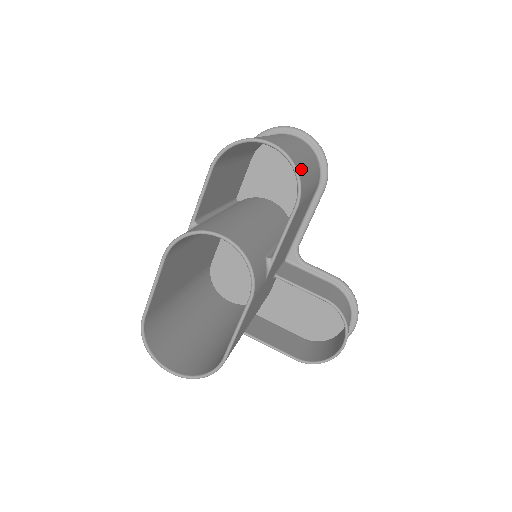
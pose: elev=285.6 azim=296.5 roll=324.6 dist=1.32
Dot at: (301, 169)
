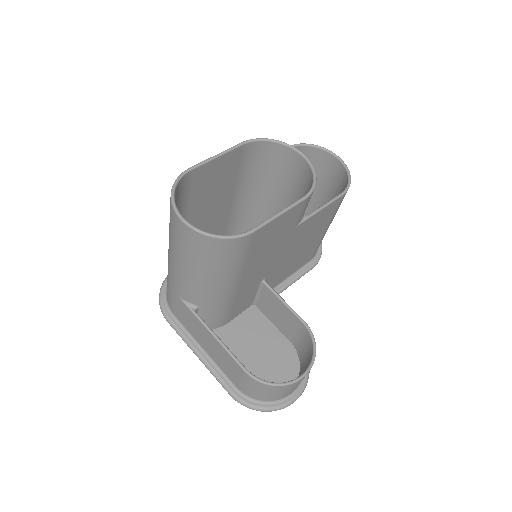
Dot at: occluded
